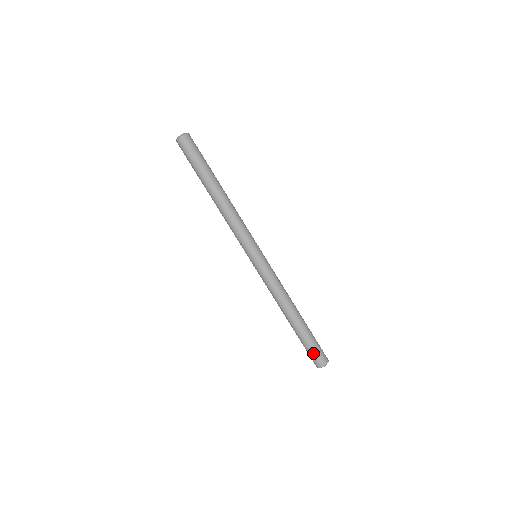
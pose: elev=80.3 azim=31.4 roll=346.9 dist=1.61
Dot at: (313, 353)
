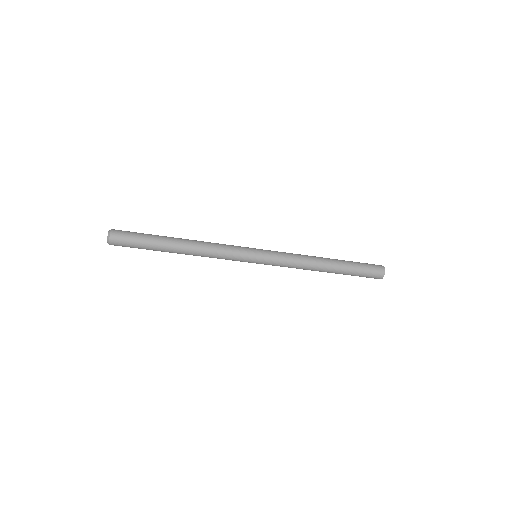
Dot at: occluded
